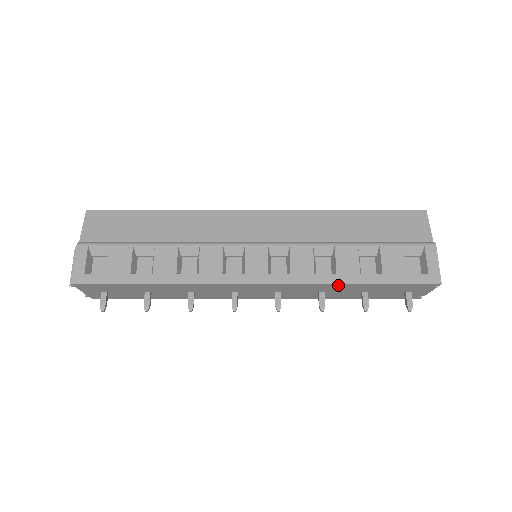
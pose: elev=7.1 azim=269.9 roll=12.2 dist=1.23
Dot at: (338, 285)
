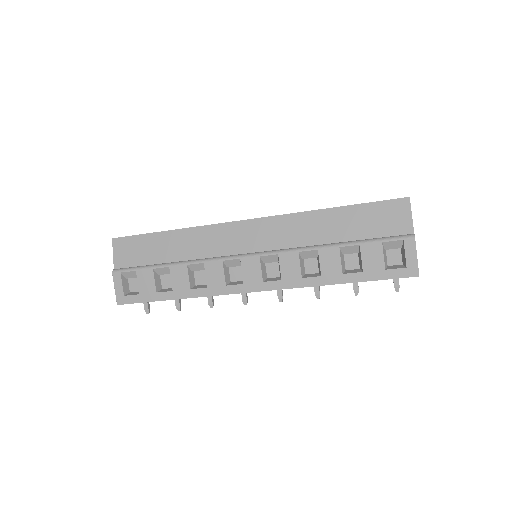
Dot at: (324, 285)
